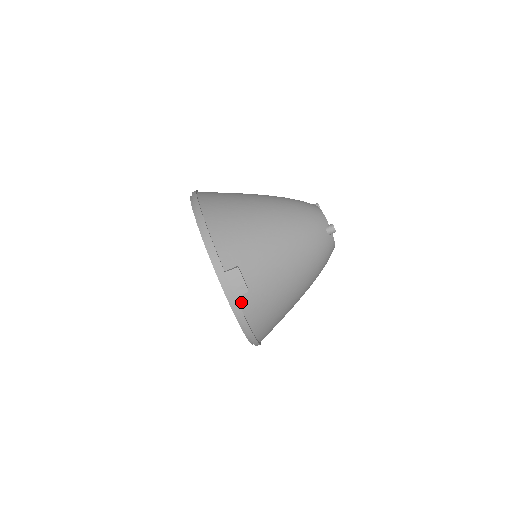
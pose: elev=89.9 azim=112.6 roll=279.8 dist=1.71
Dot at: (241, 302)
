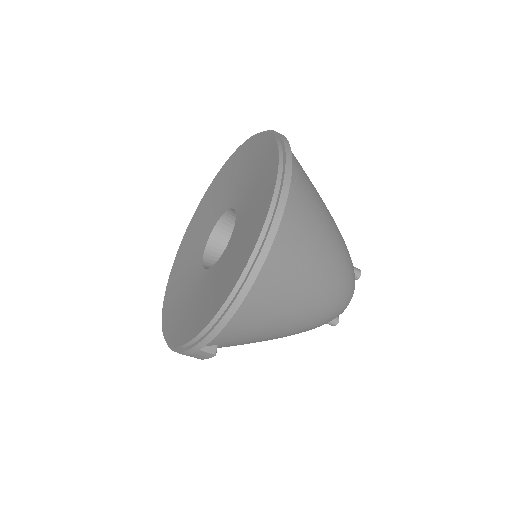
Dot at: occluded
